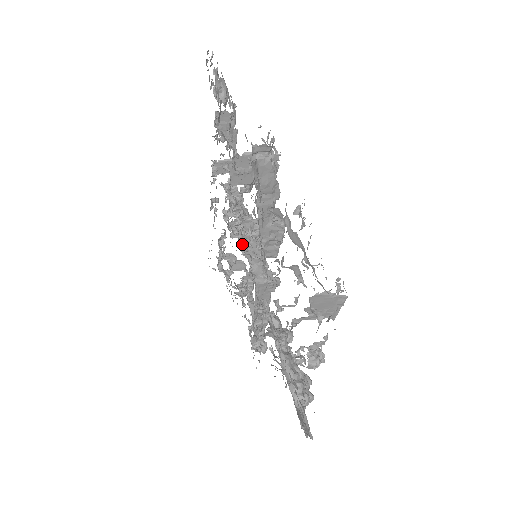
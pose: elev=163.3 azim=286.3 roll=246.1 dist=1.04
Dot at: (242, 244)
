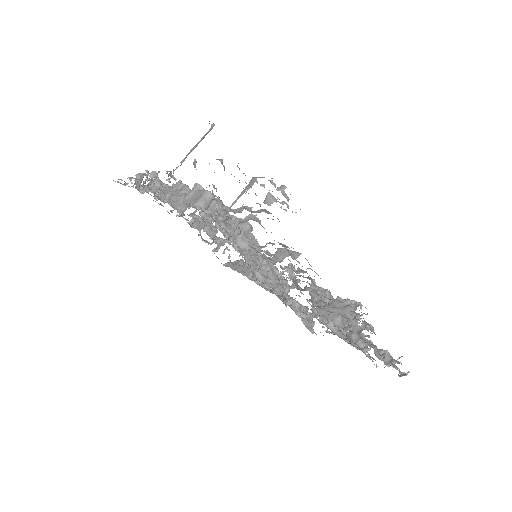
Dot at: (250, 263)
